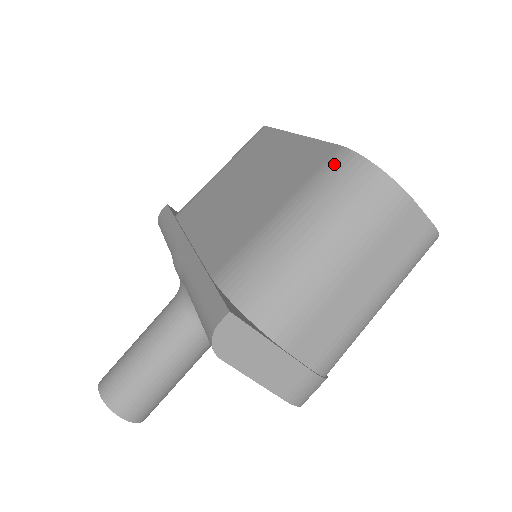
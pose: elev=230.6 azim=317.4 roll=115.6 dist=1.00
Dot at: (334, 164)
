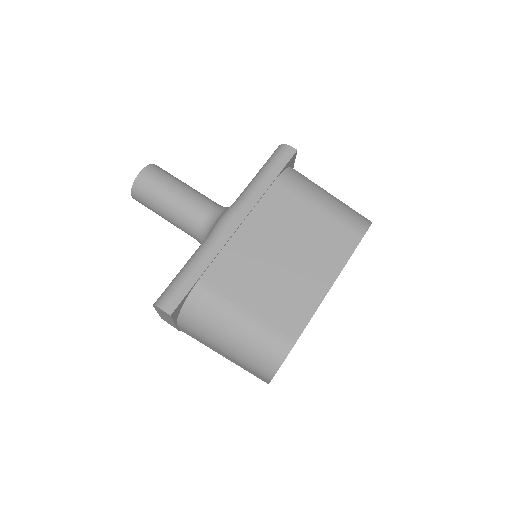
Dot at: (279, 343)
